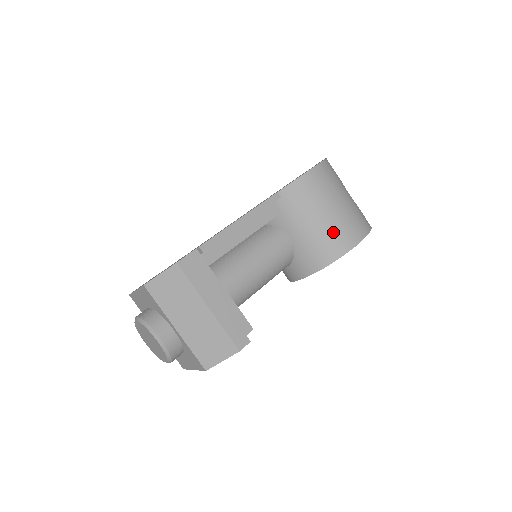
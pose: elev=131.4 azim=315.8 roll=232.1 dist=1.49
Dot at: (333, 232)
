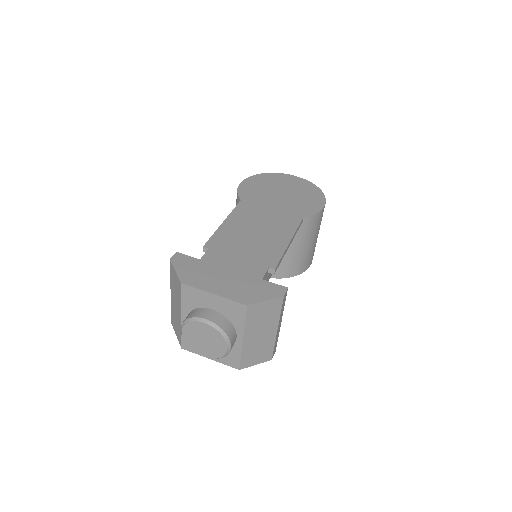
Dot at: (309, 256)
